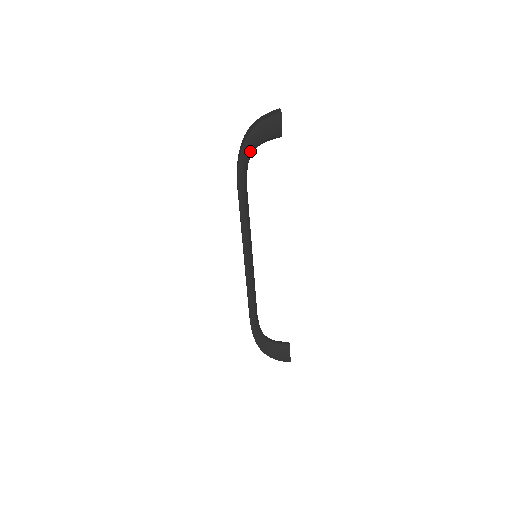
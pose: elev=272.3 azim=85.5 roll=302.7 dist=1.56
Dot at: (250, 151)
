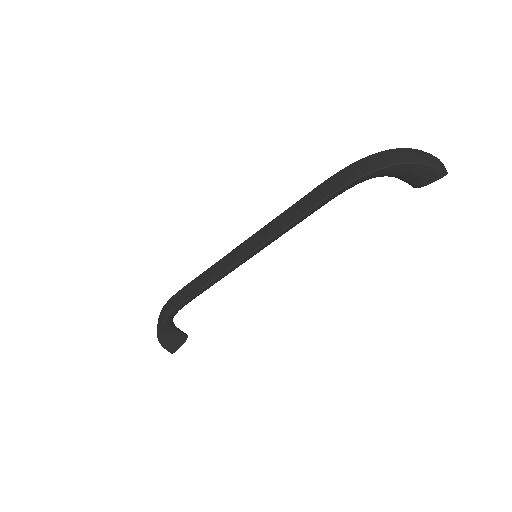
Dot at: (381, 175)
